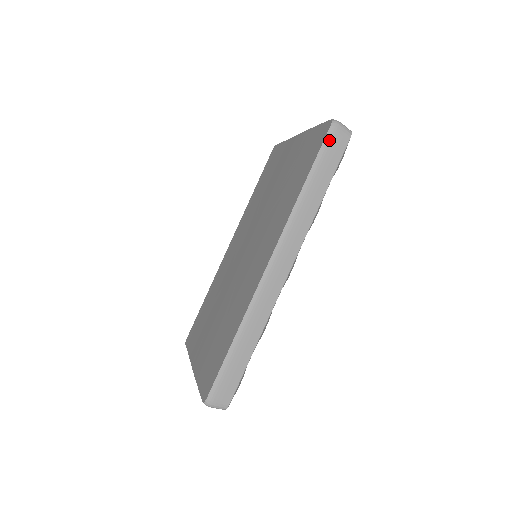
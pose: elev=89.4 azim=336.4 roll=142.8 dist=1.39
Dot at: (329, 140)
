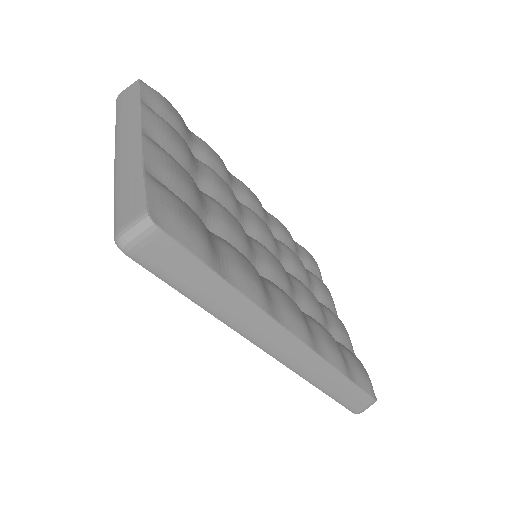
Dot at: (149, 264)
